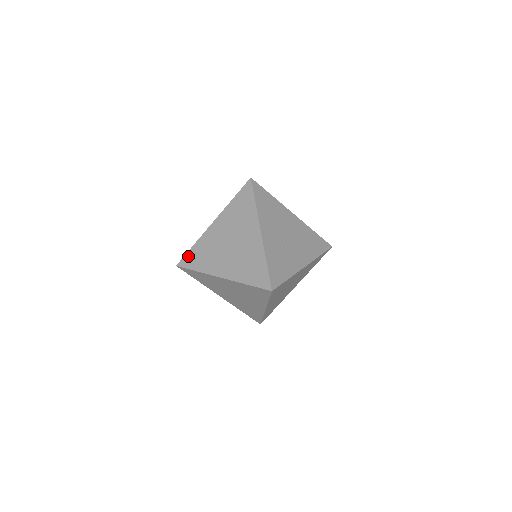
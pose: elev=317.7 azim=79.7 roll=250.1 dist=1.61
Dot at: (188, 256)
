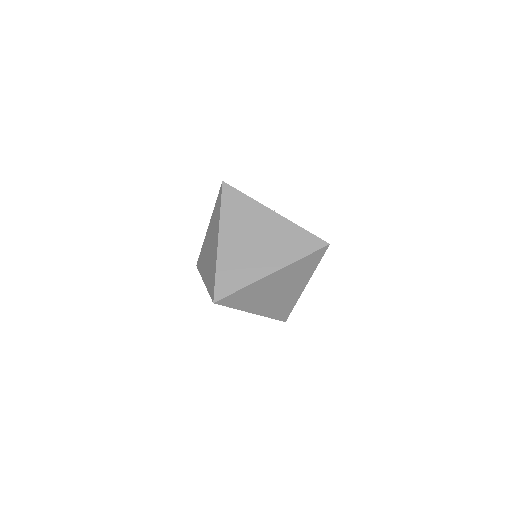
Dot at: occluded
